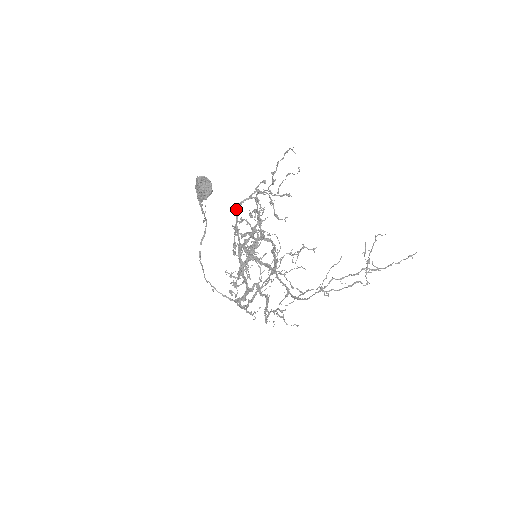
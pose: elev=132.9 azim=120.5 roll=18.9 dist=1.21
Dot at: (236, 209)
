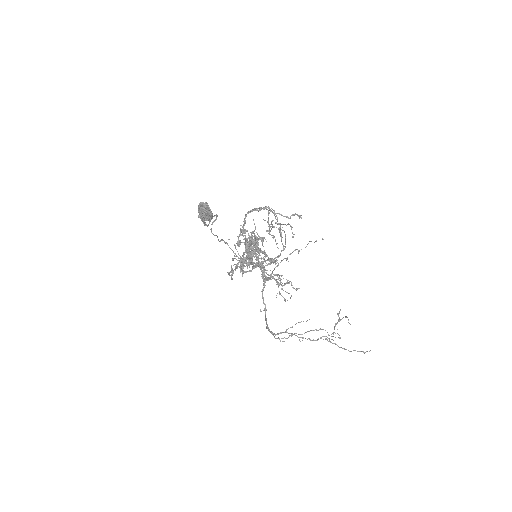
Dot at: (245, 214)
